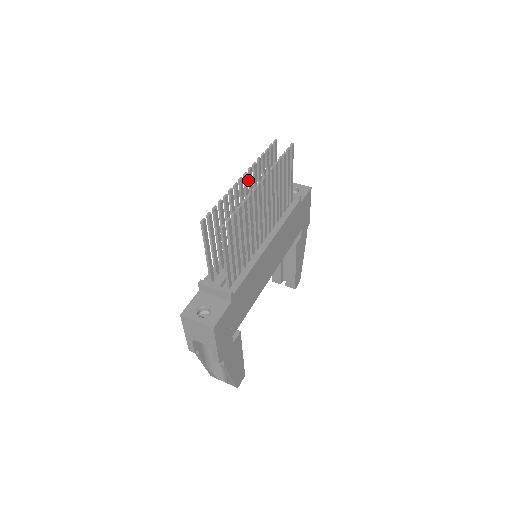
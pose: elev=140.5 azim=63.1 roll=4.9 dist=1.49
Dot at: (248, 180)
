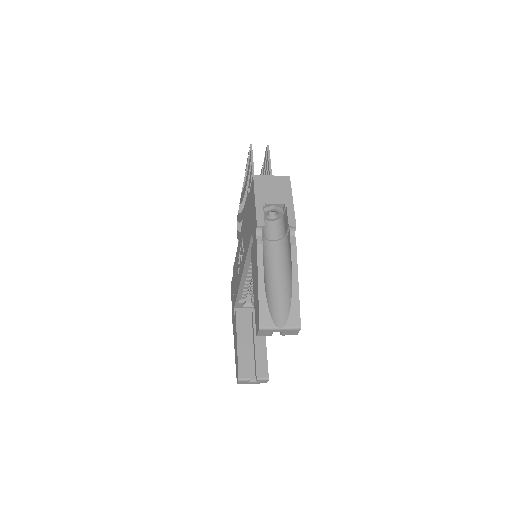
Dot at: occluded
